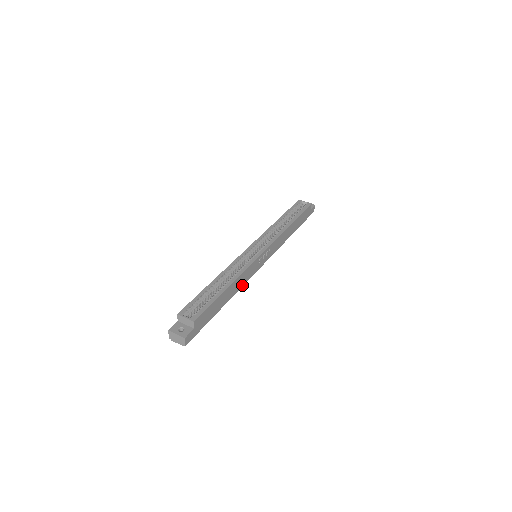
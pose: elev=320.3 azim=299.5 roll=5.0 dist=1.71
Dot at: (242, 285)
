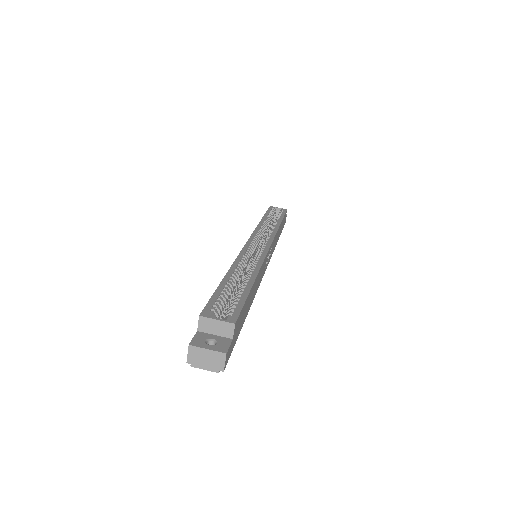
Dot at: (257, 288)
